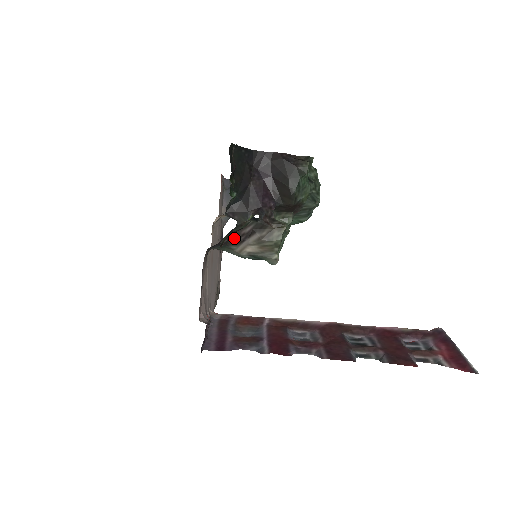
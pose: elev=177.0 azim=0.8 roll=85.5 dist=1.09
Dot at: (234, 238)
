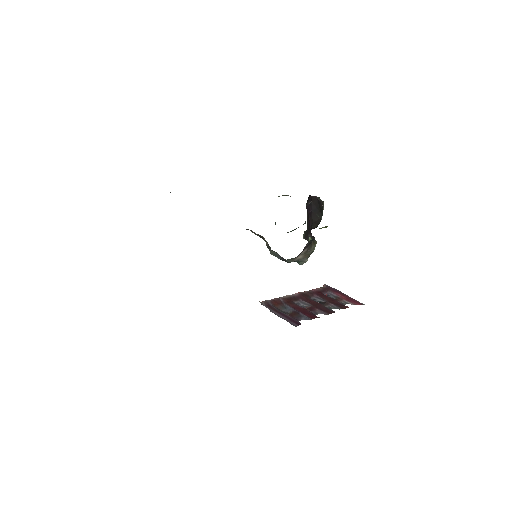
Dot at: occluded
